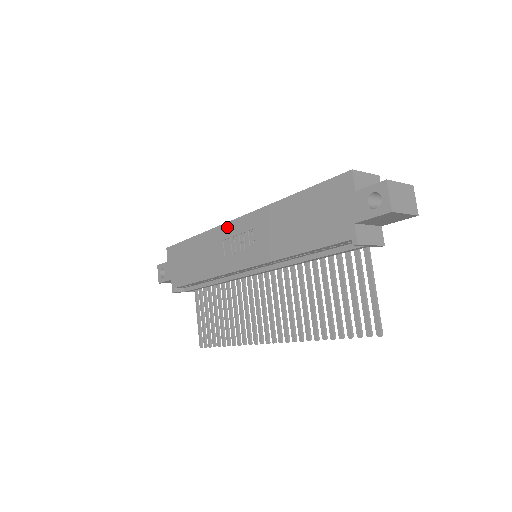
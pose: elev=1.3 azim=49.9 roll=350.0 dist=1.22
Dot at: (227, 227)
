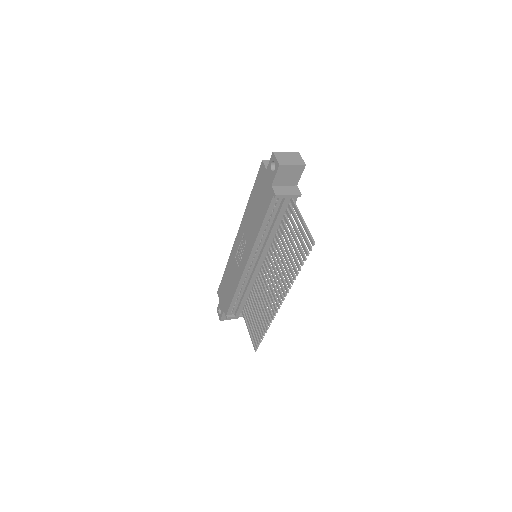
Dot at: (234, 247)
